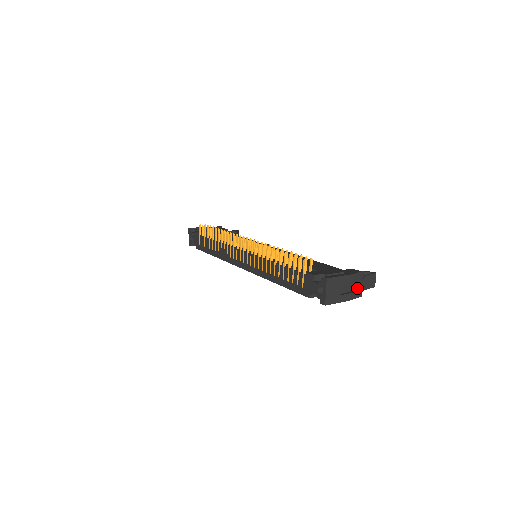
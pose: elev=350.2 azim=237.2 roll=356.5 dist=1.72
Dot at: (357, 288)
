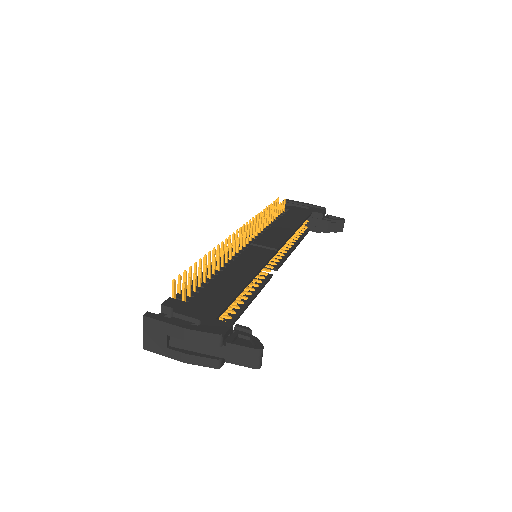
Dot at: (211, 353)
